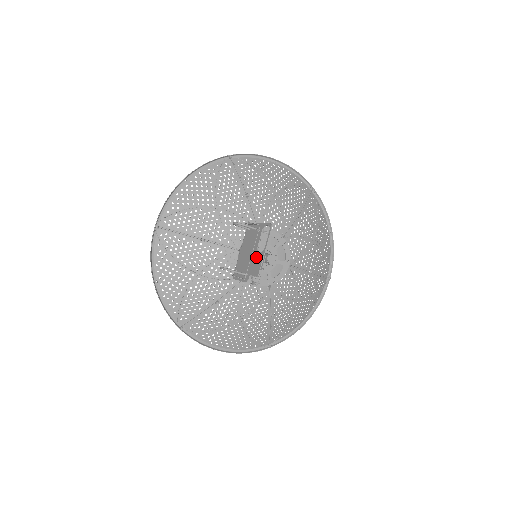
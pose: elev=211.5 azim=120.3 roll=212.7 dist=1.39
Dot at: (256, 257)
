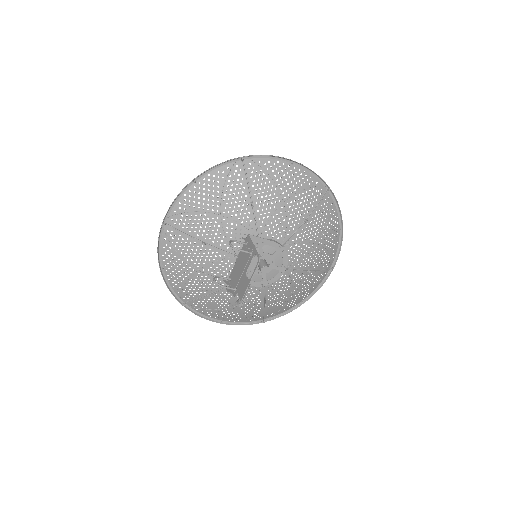
Dot at: (244, 280)
